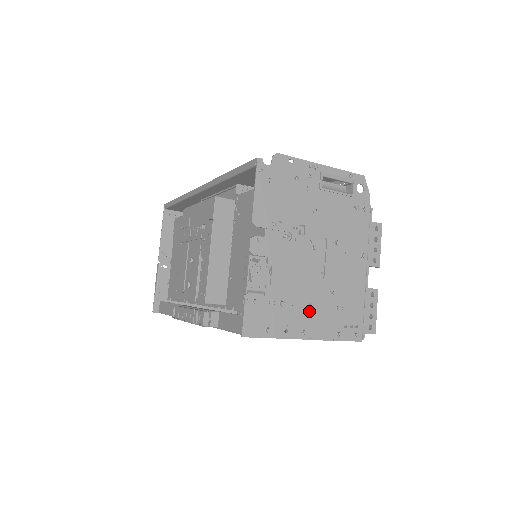
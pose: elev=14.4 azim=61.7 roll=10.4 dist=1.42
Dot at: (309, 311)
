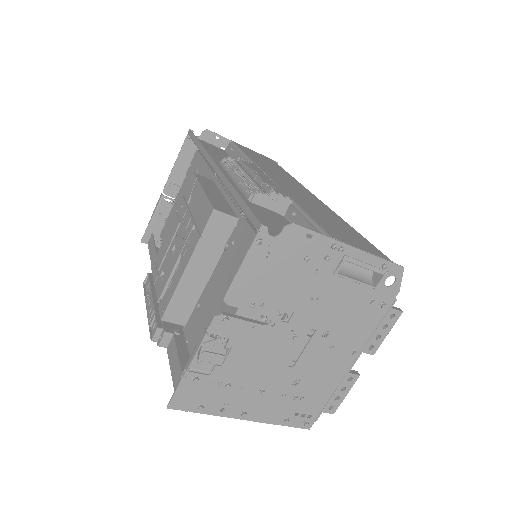
Dot at: (259, 396)
